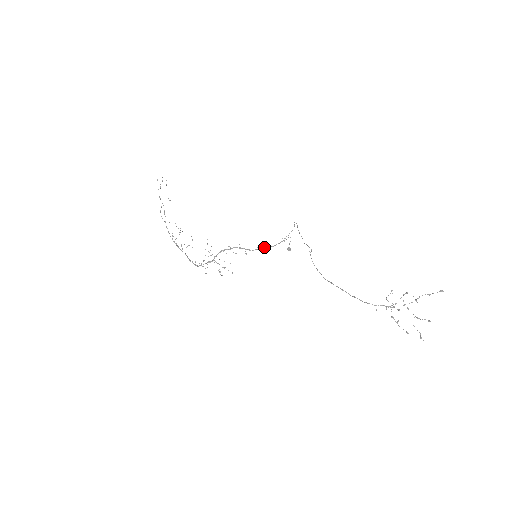
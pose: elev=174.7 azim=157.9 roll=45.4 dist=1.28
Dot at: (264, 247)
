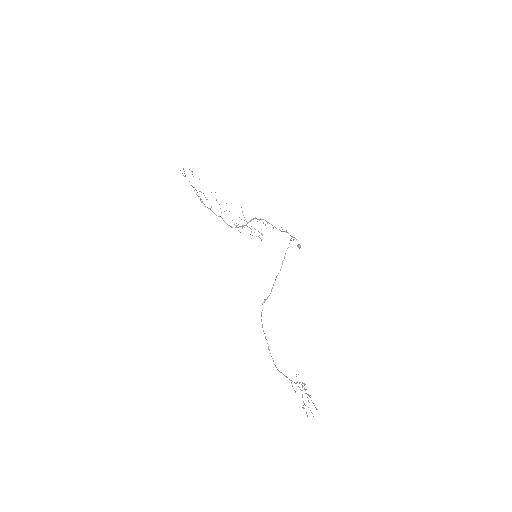
Dot at: (284, 231)
